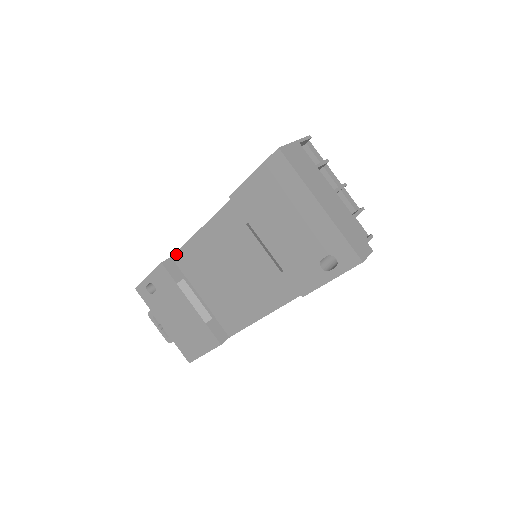
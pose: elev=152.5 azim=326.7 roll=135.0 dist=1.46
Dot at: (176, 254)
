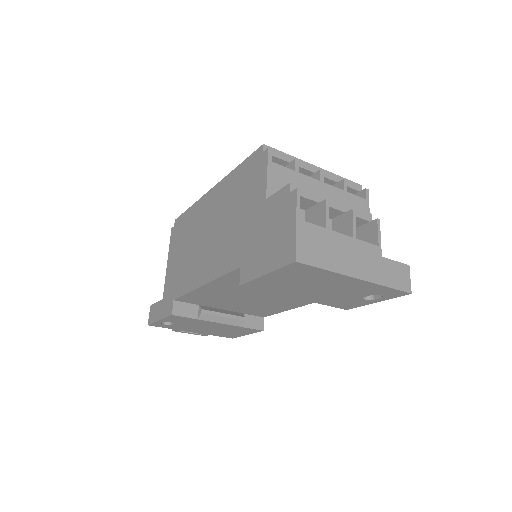
Dot at: (179, 299)
